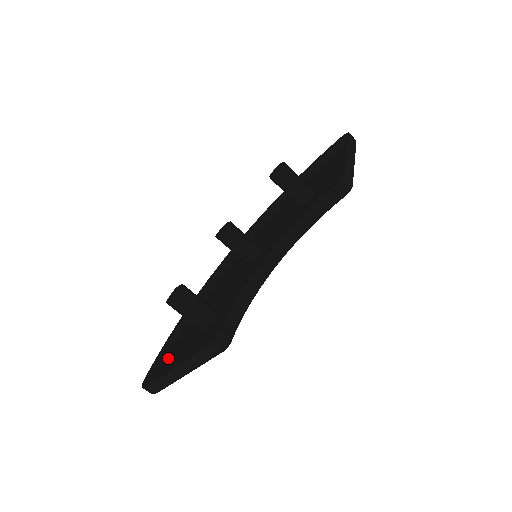
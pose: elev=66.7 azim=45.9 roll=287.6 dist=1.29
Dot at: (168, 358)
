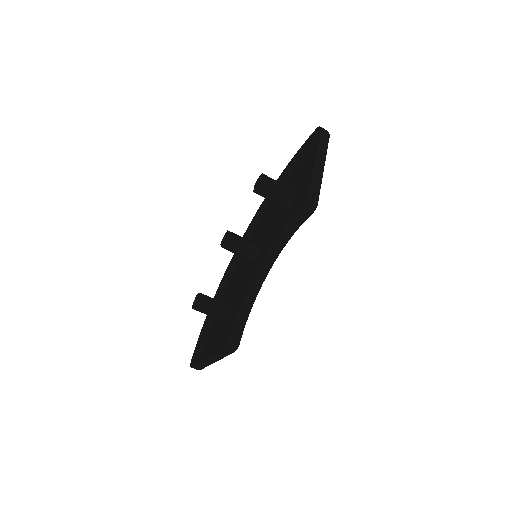
Dot at: (206, 339)
